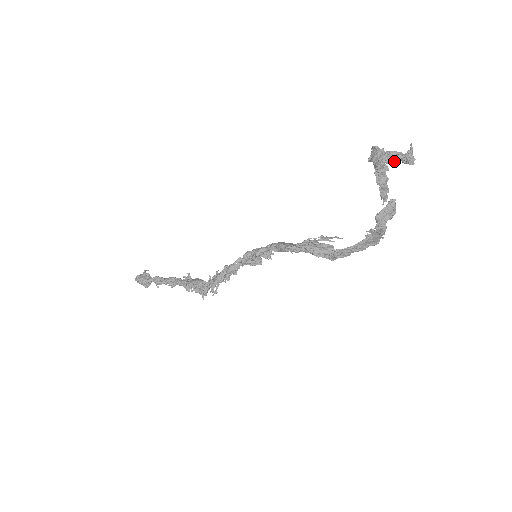
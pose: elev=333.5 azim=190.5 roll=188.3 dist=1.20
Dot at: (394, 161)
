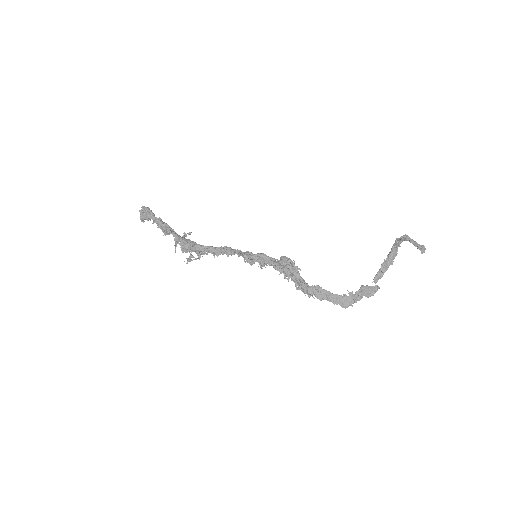
Dot at: (415, 243)
